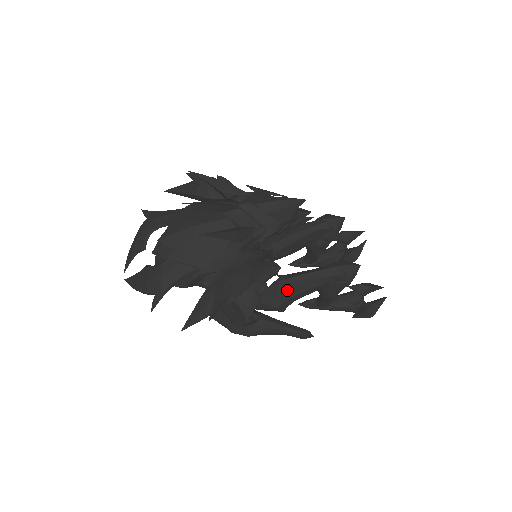
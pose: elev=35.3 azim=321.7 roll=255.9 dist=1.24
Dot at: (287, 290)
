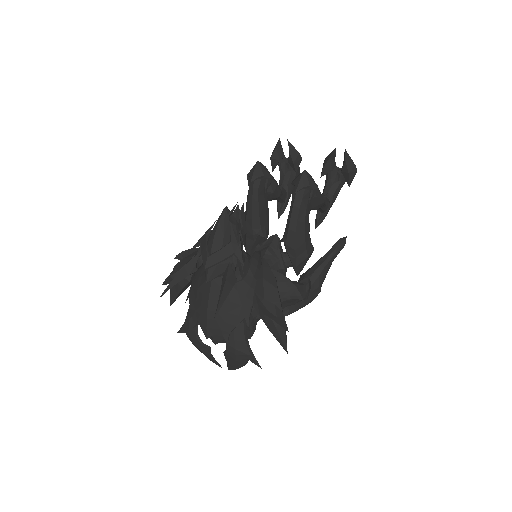
Dot at: (297, 241)
